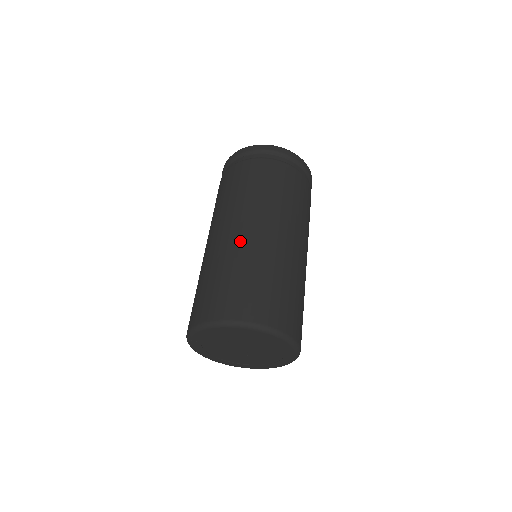
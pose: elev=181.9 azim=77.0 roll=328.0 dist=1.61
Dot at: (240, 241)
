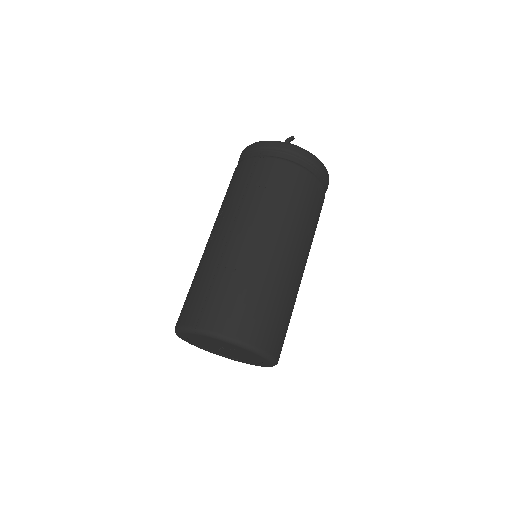
Dot at: (282, 266)
